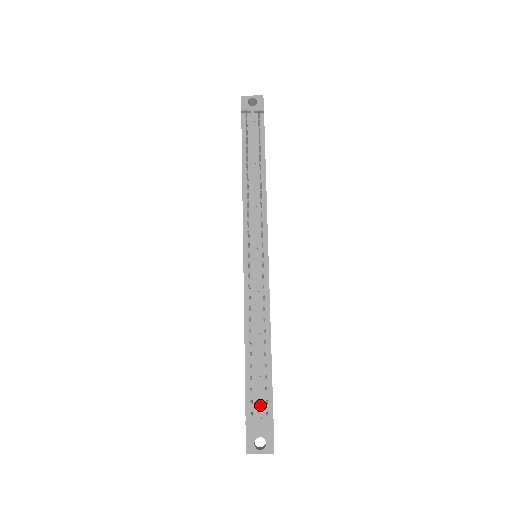
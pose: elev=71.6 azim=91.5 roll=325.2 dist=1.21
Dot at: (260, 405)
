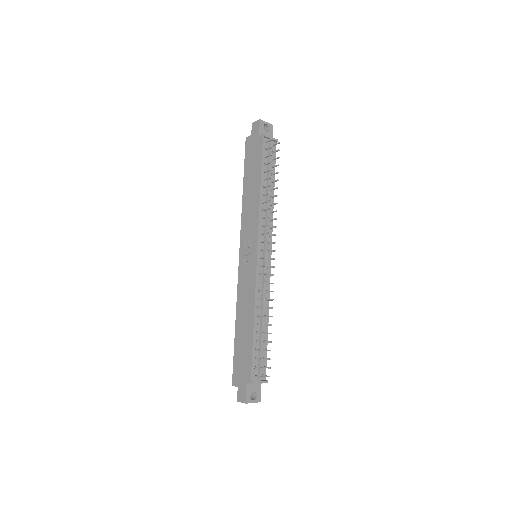
Dot at: (261, 370)
